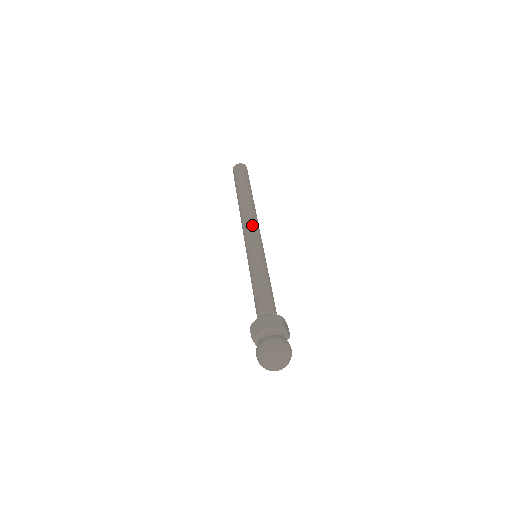
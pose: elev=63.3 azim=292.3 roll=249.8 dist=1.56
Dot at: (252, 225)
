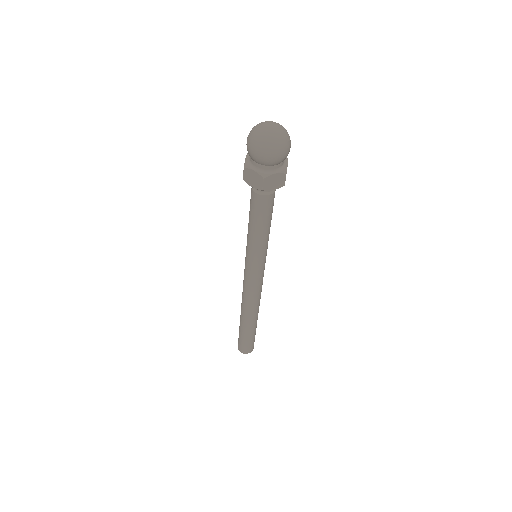
Dot at: occluded
